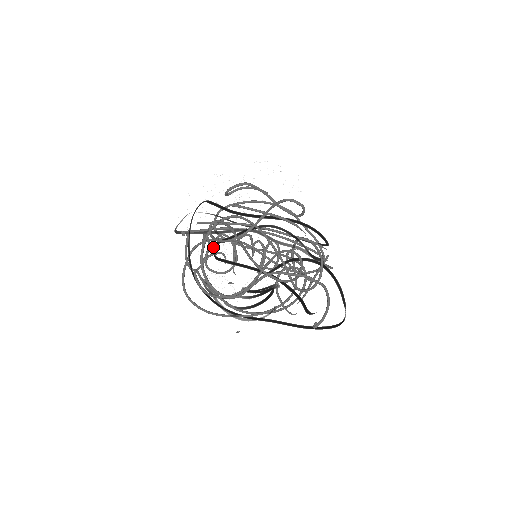
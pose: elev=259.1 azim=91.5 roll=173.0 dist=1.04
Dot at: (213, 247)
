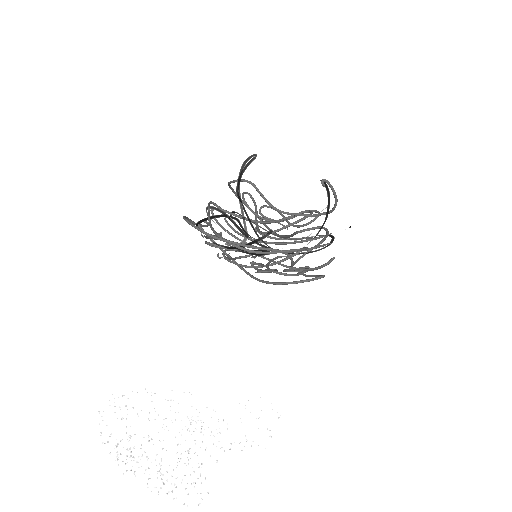
Dot at: (233, 212)
